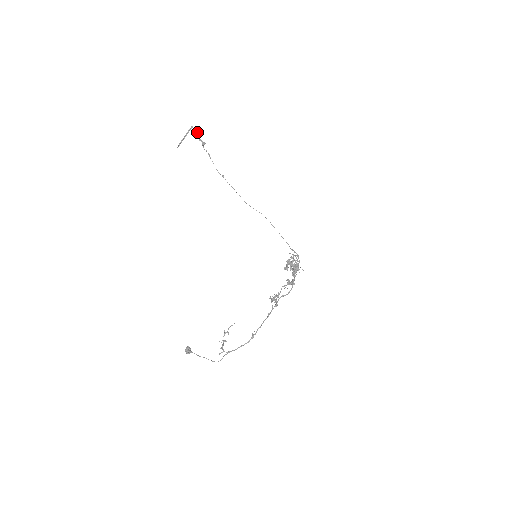
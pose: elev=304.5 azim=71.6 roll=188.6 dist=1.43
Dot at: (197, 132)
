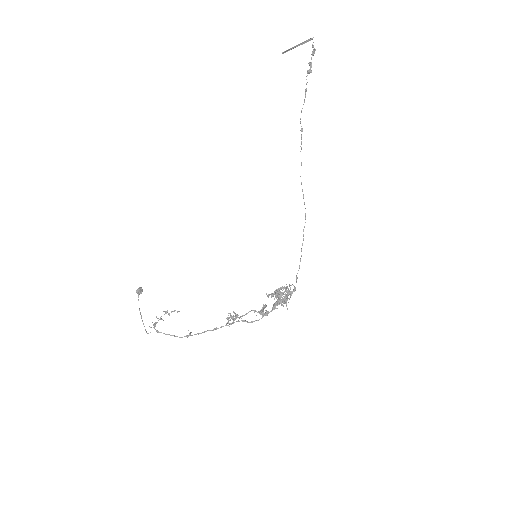
Dot at: (314, 49)
